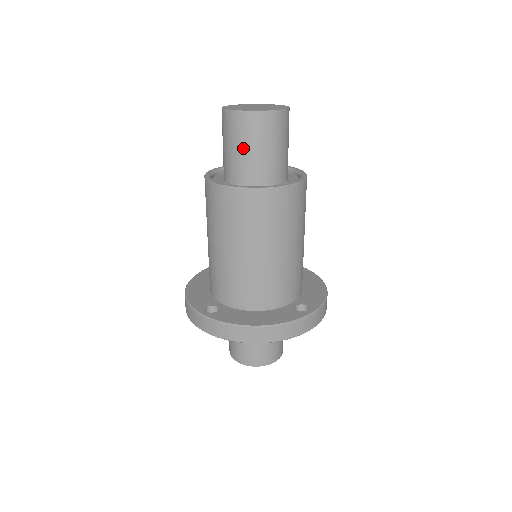
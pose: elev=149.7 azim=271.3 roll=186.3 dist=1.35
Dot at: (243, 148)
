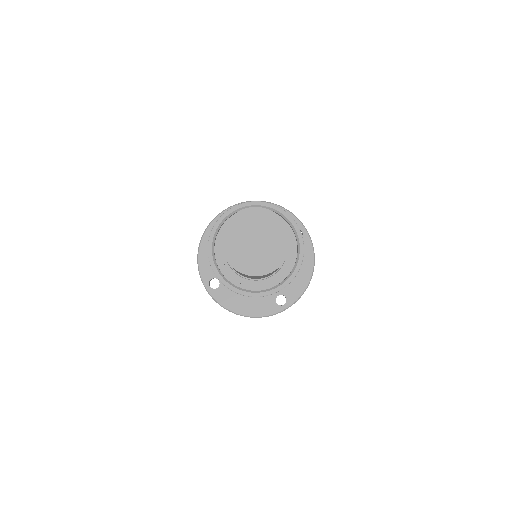
Dot at: occluded
